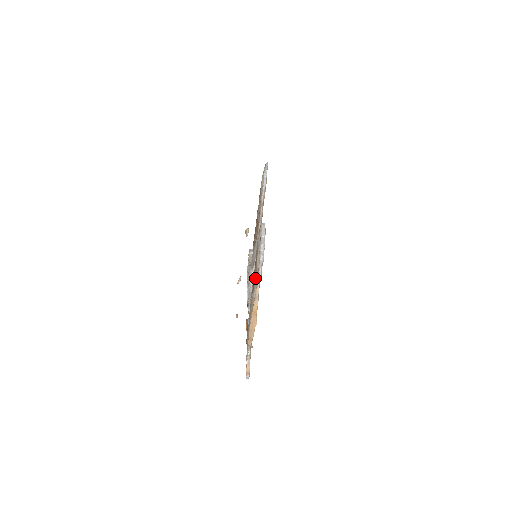
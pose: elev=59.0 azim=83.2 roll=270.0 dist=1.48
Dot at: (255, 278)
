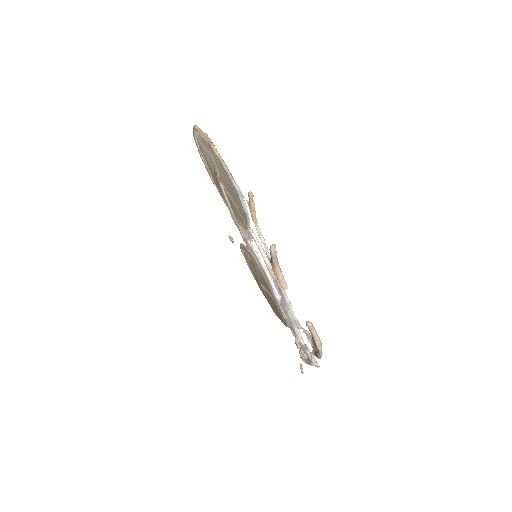
Dot at: (202, 150)
